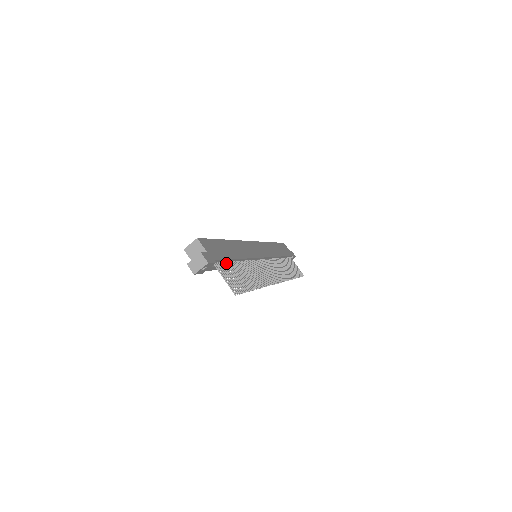
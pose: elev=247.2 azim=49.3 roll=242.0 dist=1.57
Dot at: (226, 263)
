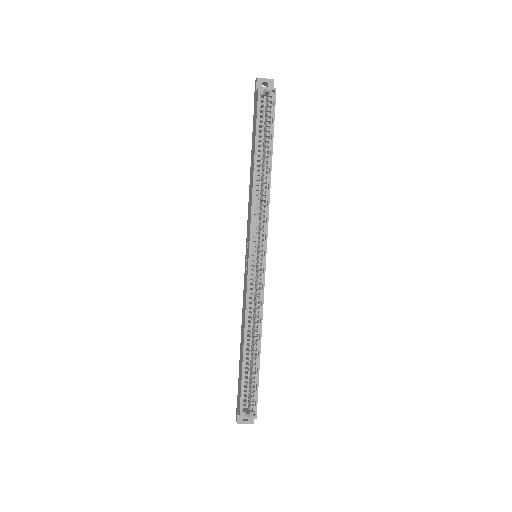
Dot at: occluded
